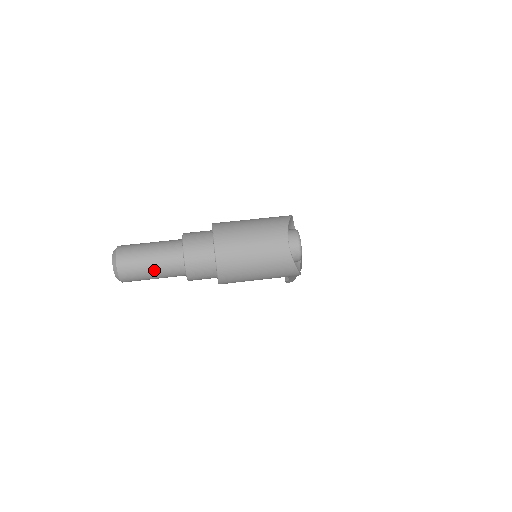
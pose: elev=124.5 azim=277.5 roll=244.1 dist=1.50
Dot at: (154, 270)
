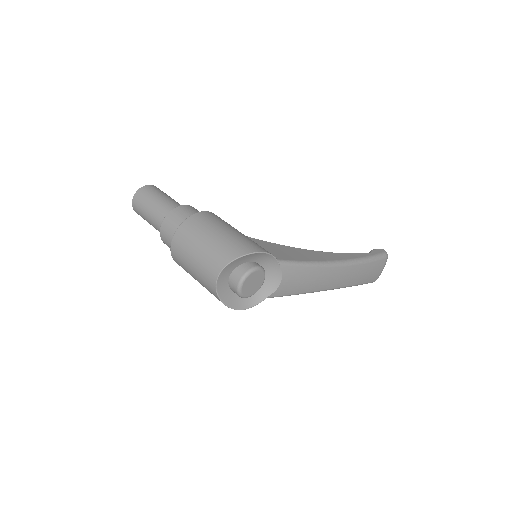
Dot at: (150, 223)
